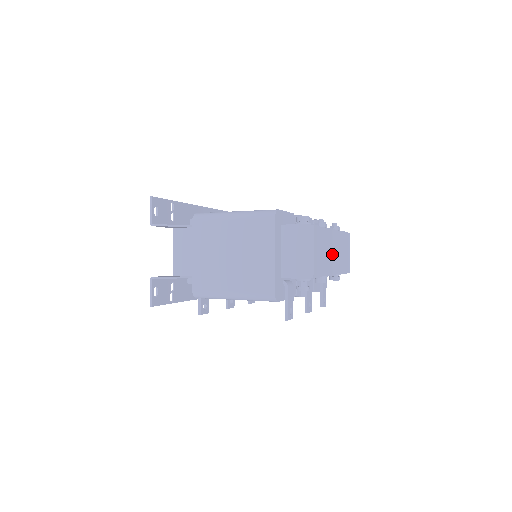
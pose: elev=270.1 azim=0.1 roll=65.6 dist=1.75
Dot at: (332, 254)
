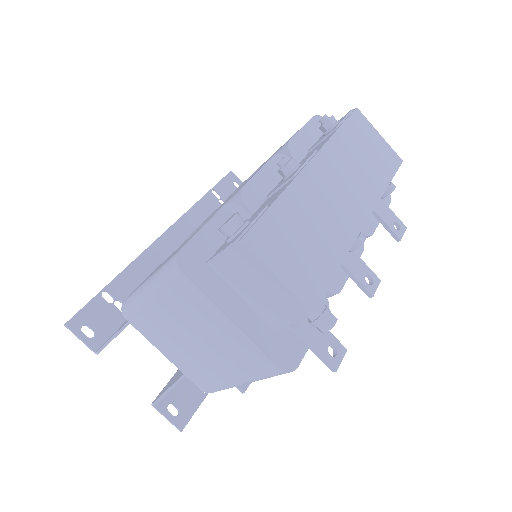
Dot at: (335, 203)
